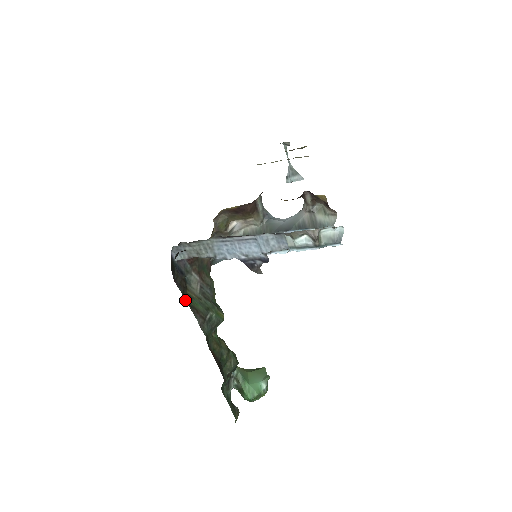
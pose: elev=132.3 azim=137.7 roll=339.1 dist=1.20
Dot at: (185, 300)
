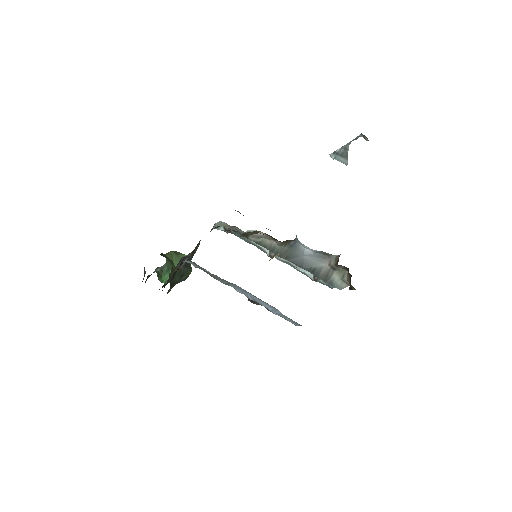
Dot at: occluded
